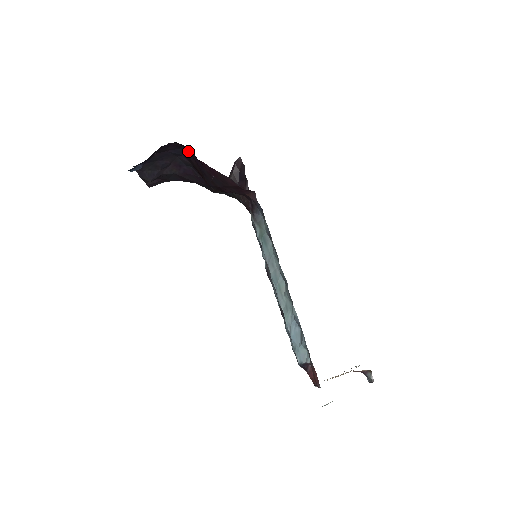
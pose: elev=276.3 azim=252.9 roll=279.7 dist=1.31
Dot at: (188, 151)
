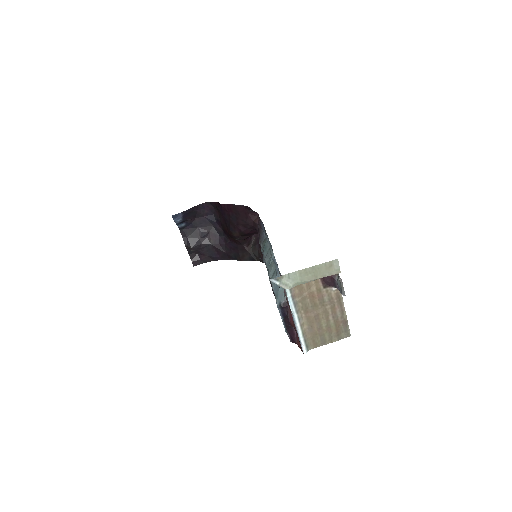
Dot at: (218, 213)
